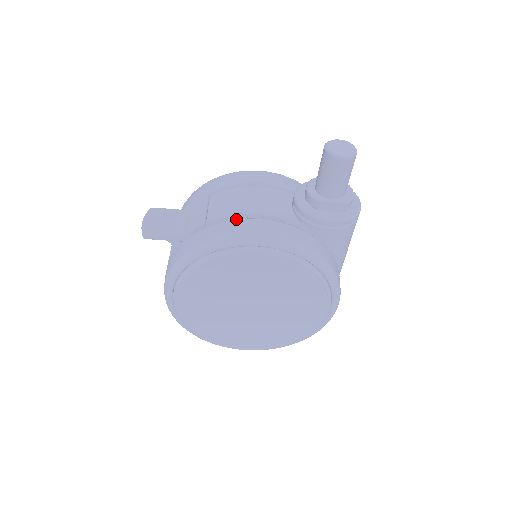
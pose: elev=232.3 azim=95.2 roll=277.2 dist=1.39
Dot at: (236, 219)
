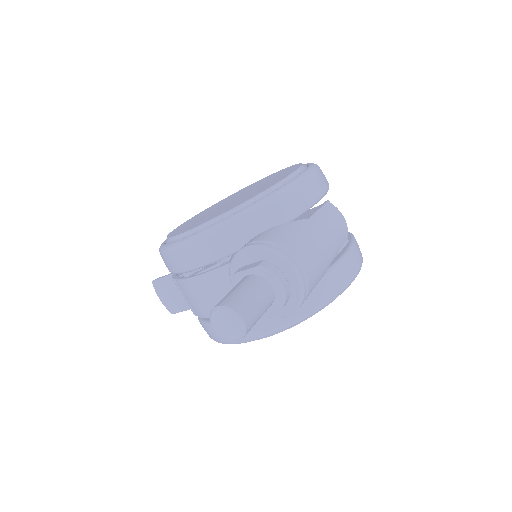
Dot at: occluded
